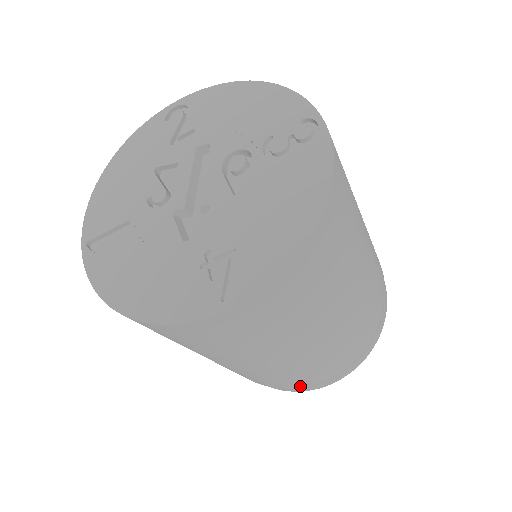
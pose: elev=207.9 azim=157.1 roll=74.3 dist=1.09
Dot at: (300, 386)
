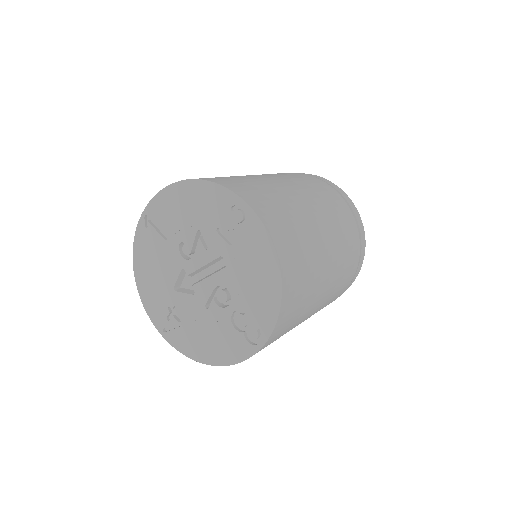
Dot at: occluded
